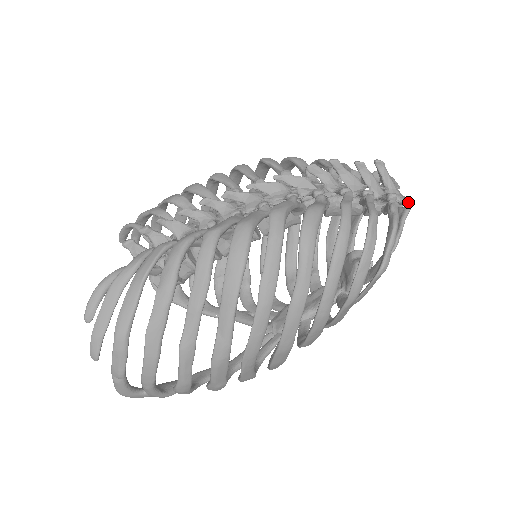
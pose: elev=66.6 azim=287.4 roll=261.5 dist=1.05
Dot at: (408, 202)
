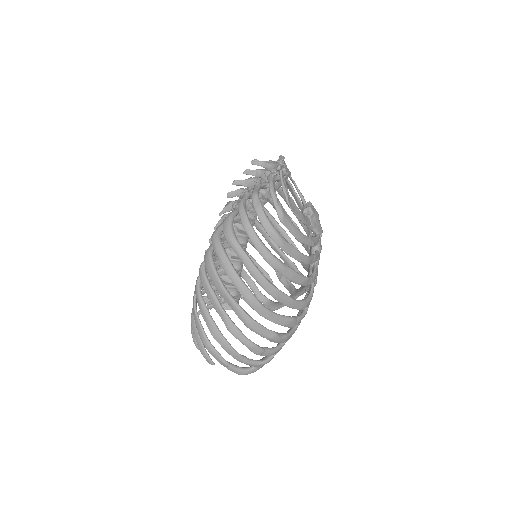
Dot at: (277, 168)
